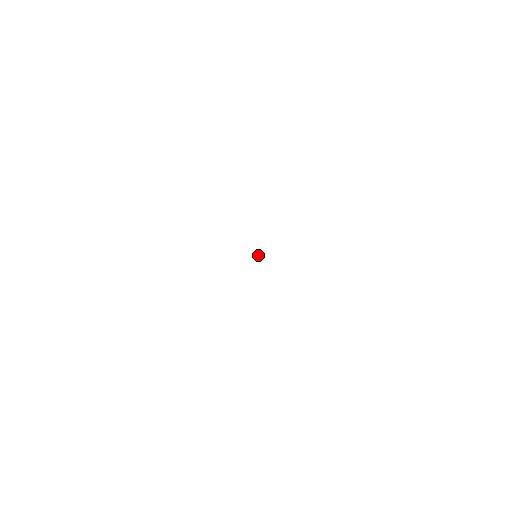
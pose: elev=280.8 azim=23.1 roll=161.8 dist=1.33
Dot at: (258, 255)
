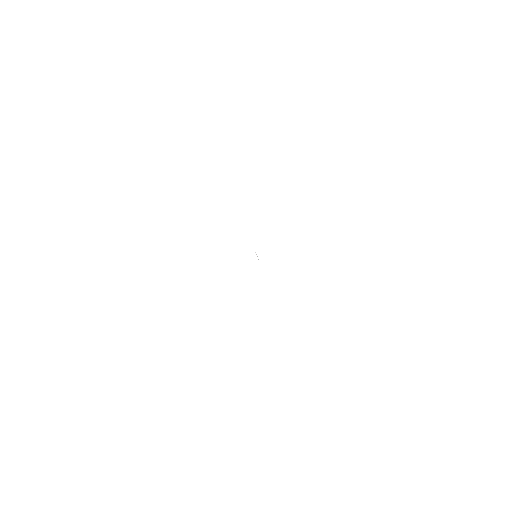
Dot at: (256, 254)
